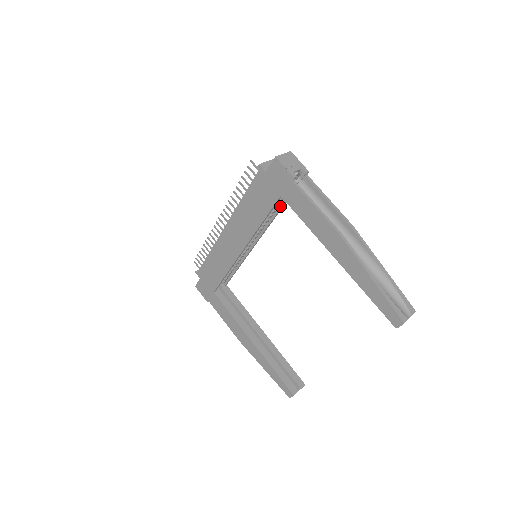
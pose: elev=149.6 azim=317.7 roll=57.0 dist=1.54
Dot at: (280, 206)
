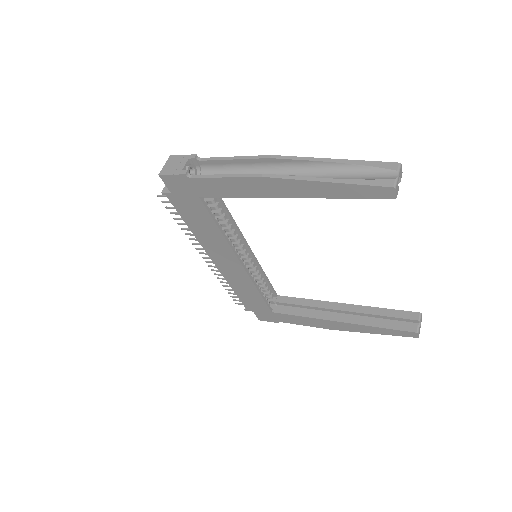
Dot at: (219, 202)
